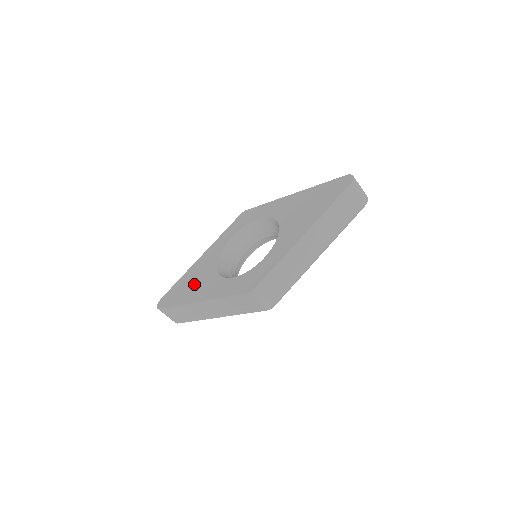
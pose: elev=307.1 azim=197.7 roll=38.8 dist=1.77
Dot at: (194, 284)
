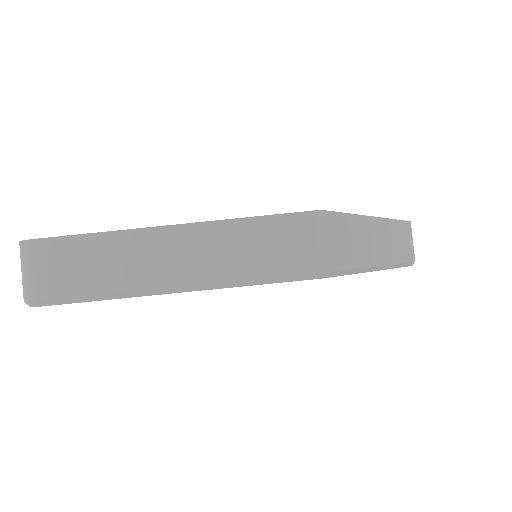
Dot at: occluded
